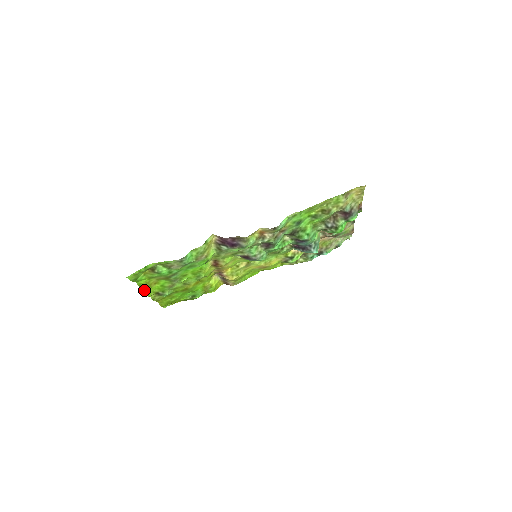
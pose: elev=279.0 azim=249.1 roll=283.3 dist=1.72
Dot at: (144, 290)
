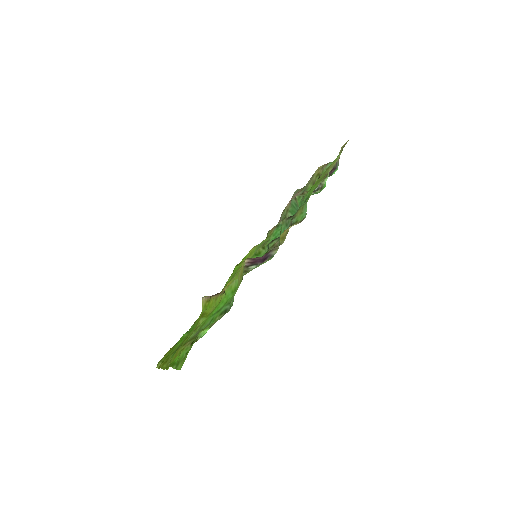
Dot at: (168, 367)
